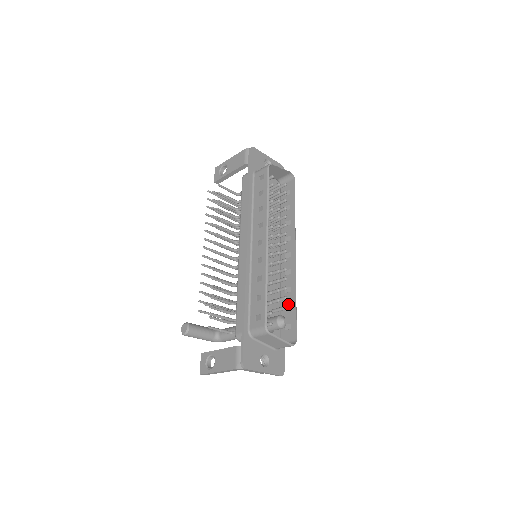
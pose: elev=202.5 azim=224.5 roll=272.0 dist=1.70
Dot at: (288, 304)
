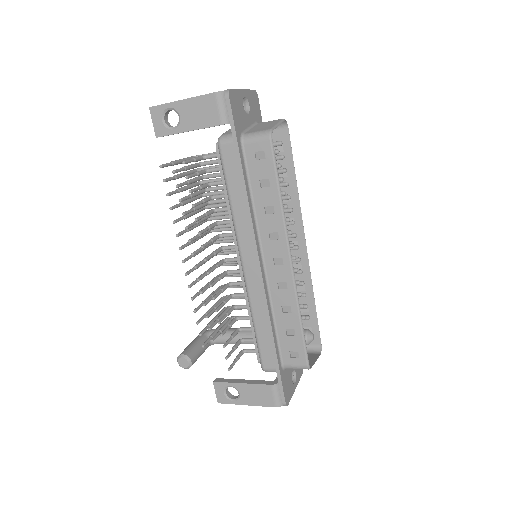
Dot at: occluded
